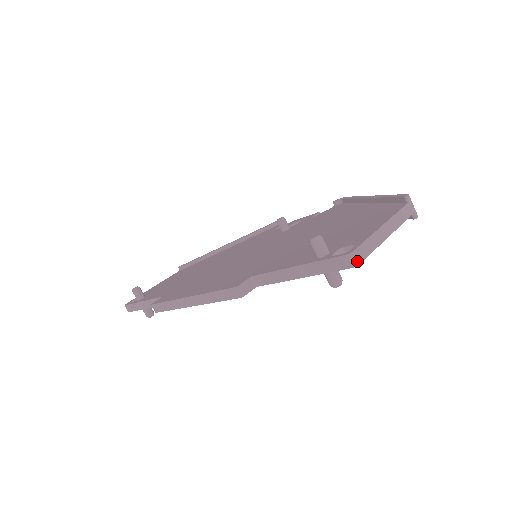
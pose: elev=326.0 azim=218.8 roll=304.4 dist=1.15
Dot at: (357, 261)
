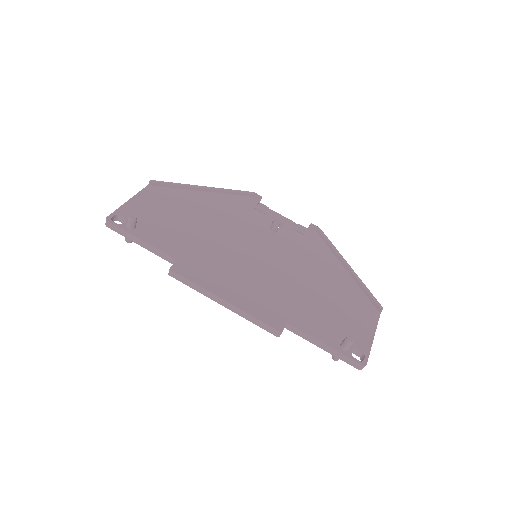
Dot at: occluded
